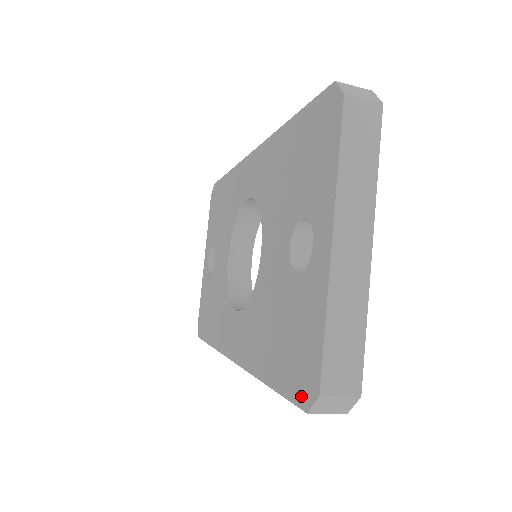
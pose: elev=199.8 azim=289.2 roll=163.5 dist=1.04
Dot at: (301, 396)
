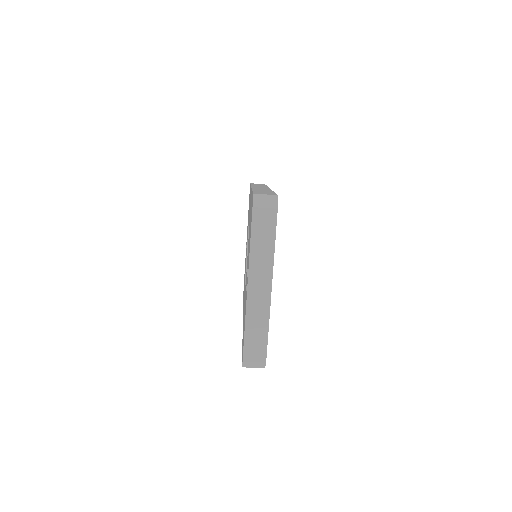
Dot at: occluded
